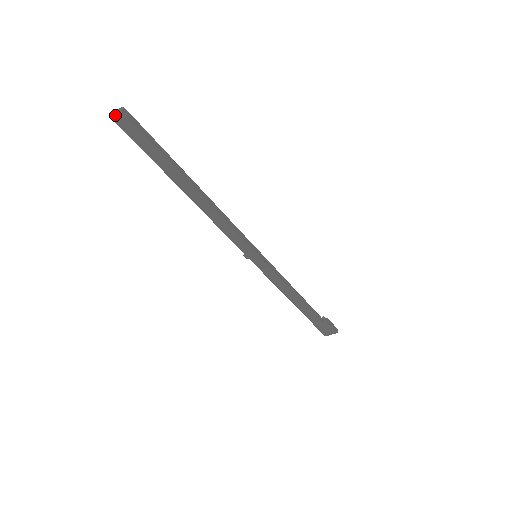
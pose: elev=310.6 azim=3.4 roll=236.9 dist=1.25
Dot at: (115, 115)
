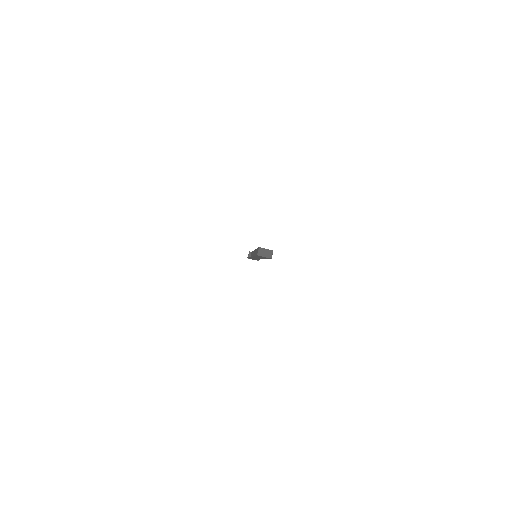
Dot at: (262, 254)
